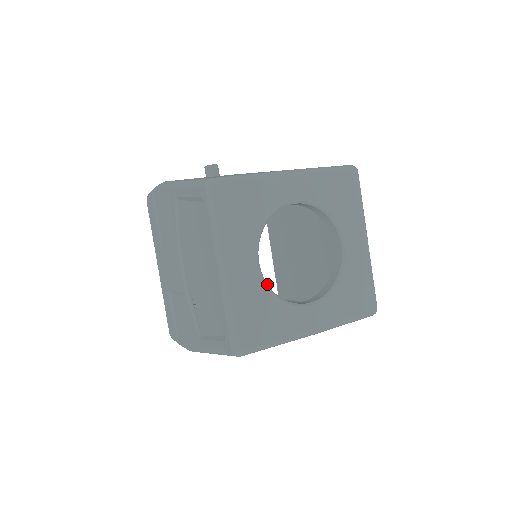
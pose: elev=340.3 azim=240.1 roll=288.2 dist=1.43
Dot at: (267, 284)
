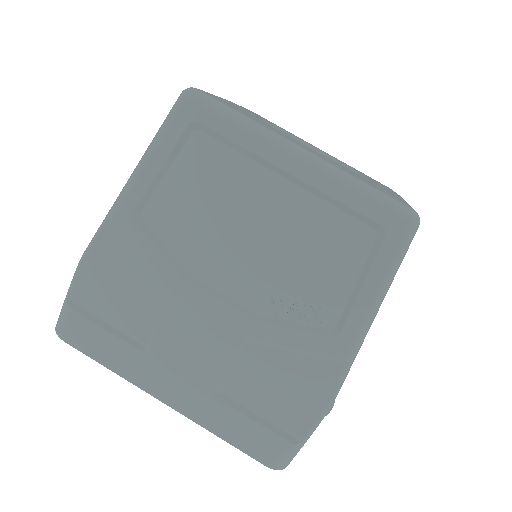
Dot at: occluded
